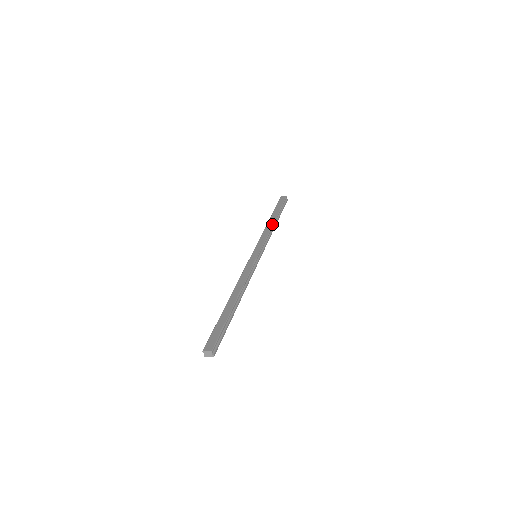
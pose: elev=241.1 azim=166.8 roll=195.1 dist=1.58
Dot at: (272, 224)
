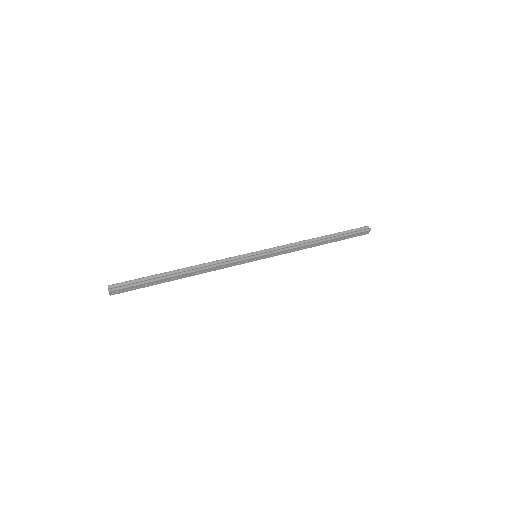
Dot at: (309, 239)
